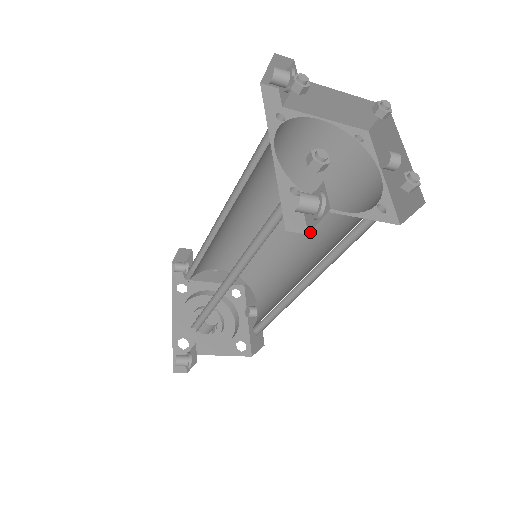
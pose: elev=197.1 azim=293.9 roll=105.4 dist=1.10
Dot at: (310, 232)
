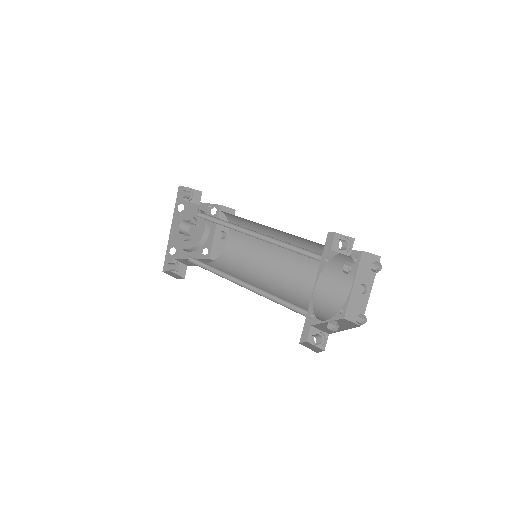
Dot at: (294, 253)
